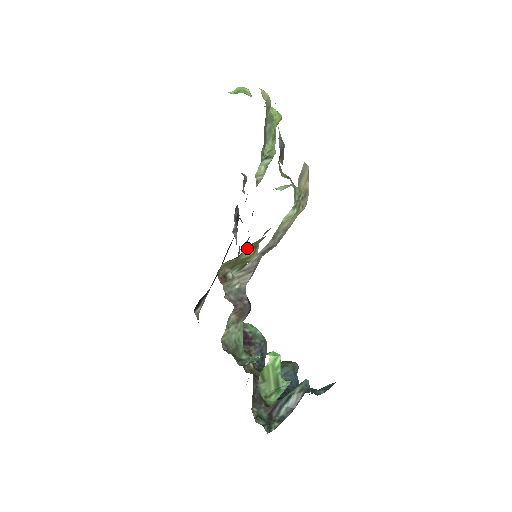
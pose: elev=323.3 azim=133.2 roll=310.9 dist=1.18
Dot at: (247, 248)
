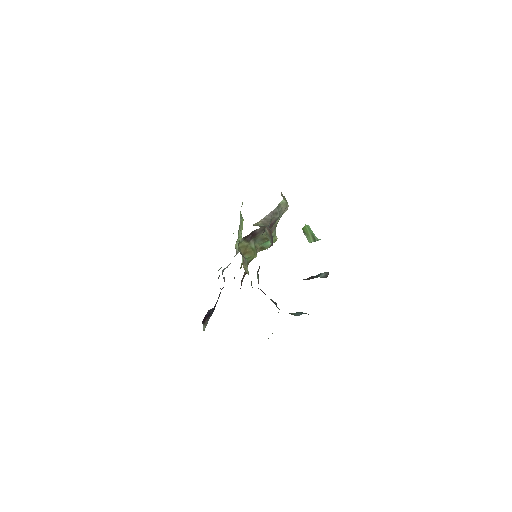
Dot at: (253, 240)
